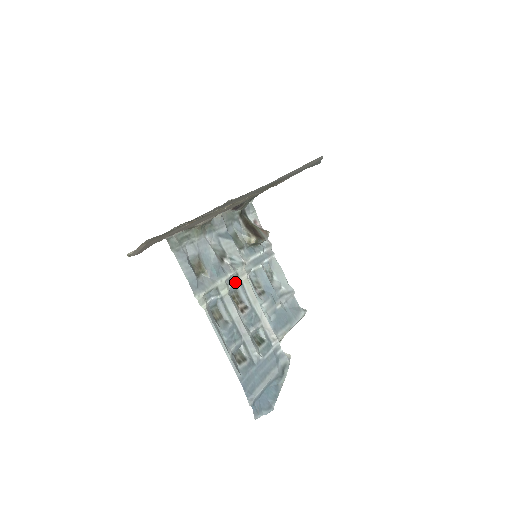
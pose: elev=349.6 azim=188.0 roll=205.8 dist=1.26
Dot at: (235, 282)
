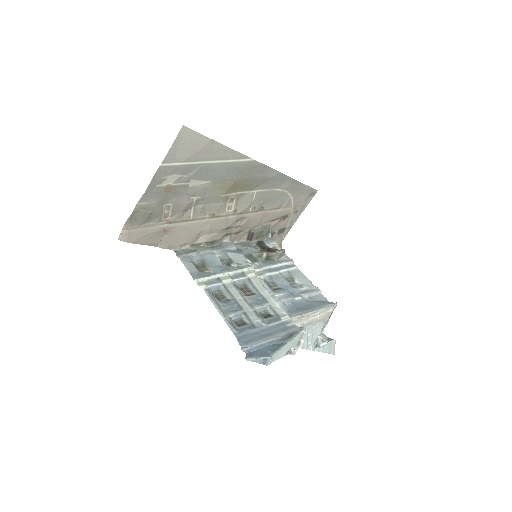
Dot at: (241, 277)
